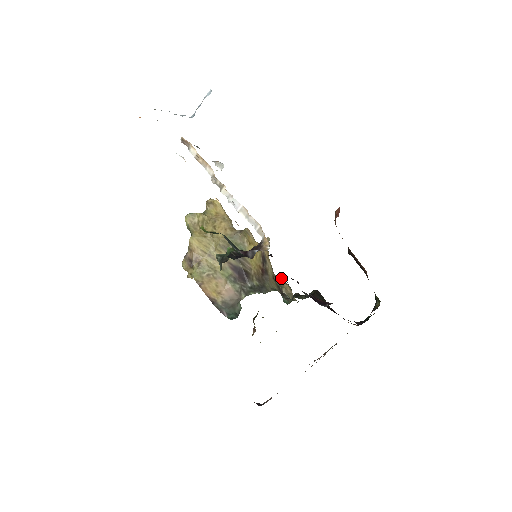
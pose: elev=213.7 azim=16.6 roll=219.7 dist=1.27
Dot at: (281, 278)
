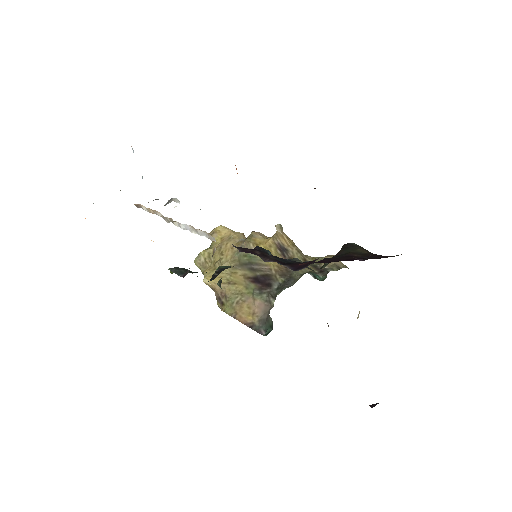
Dot at: occluded
